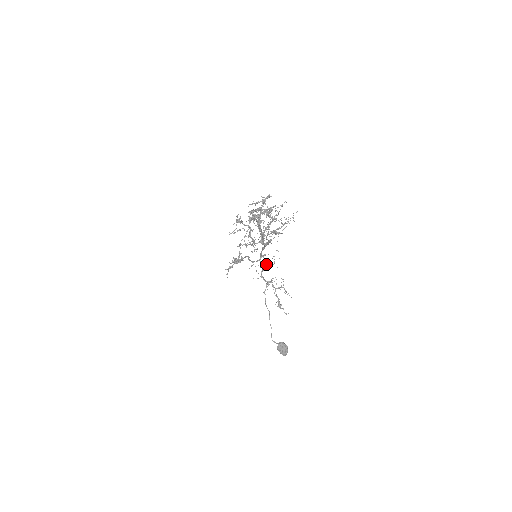
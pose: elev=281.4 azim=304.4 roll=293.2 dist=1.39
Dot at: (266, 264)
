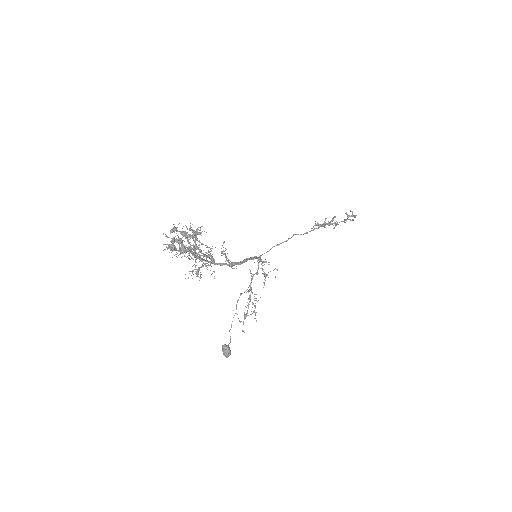
Dot at: (263, 271)
